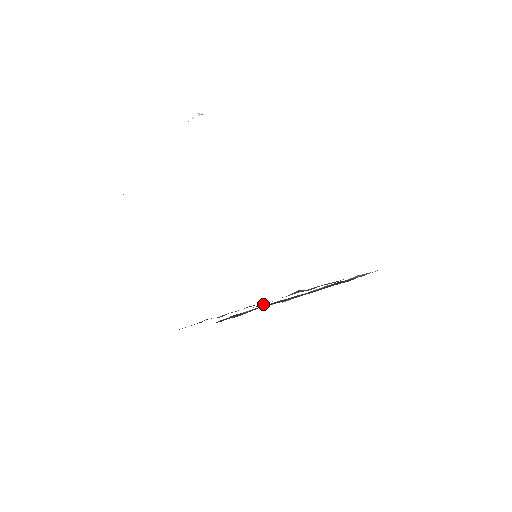
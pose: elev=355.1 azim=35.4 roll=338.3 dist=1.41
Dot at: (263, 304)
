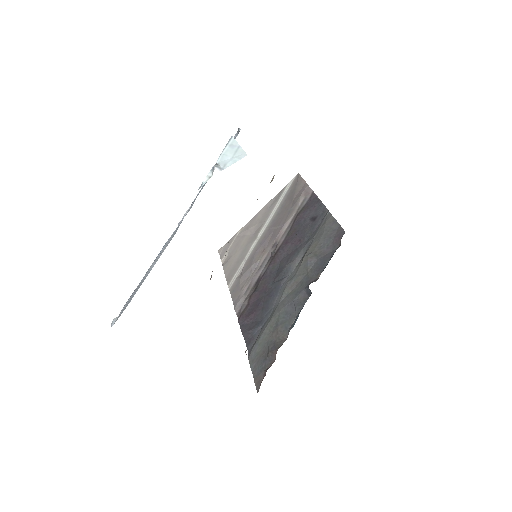
Dot at: (289, 292)
